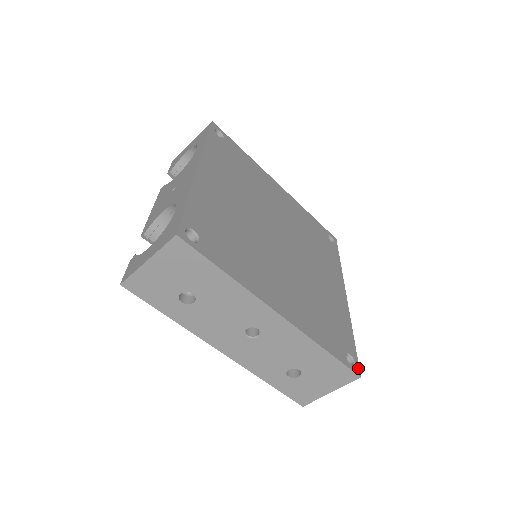
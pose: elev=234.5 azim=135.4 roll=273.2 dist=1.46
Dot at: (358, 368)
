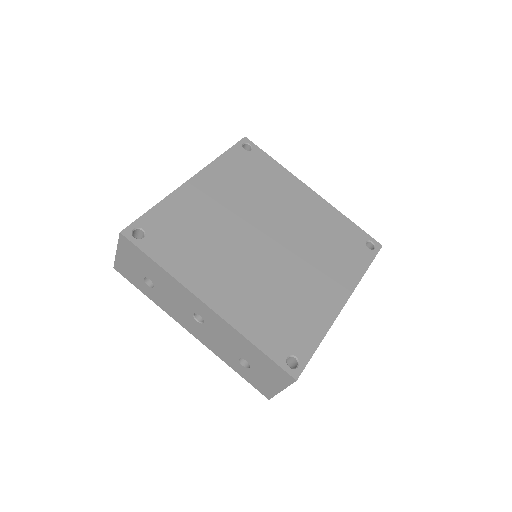
Dot at: (299, 372)
